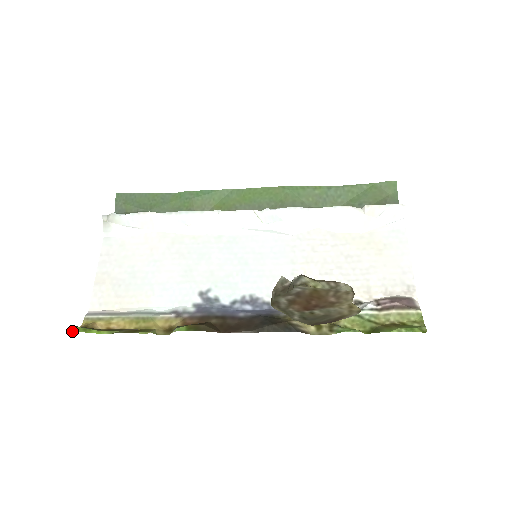
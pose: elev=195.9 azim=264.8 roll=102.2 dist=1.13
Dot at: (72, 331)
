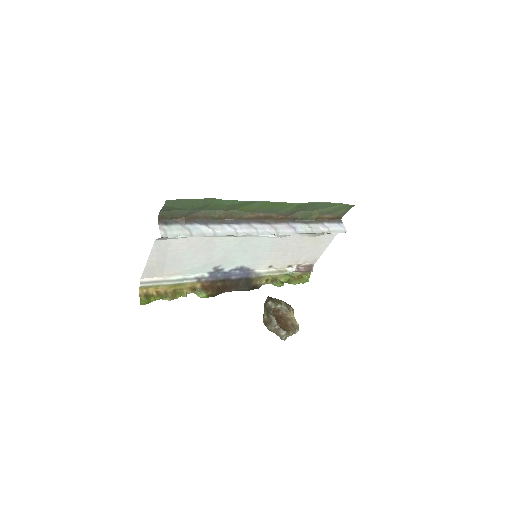
Dot at: occluded
